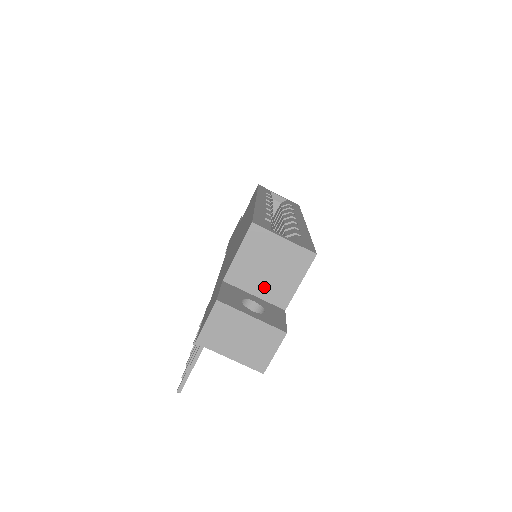
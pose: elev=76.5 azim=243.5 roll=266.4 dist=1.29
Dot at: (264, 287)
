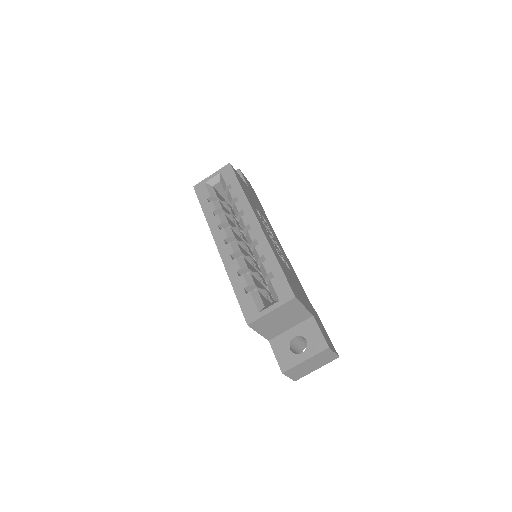
Dot at: (290, 324)
